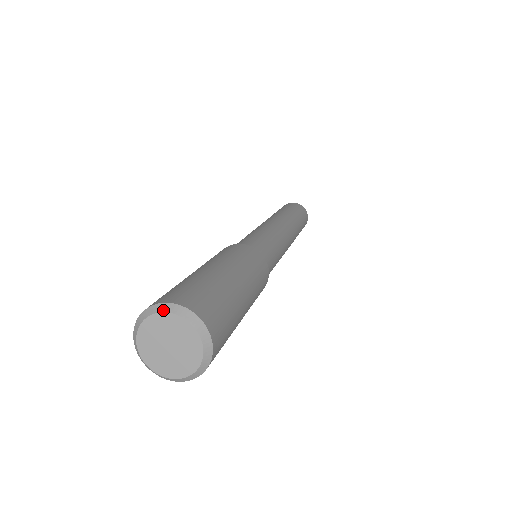
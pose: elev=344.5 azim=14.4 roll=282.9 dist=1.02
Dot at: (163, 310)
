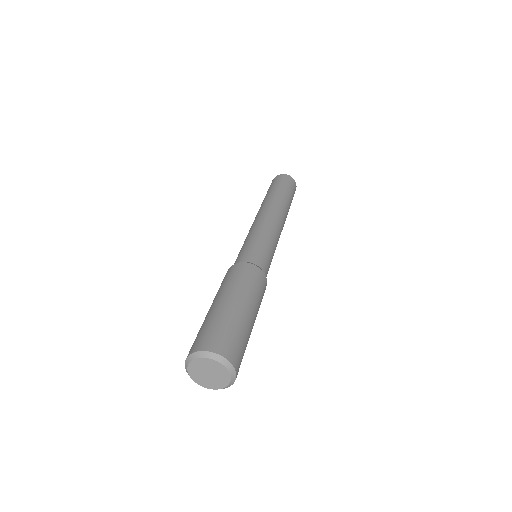
Dot at: (222, 363)
